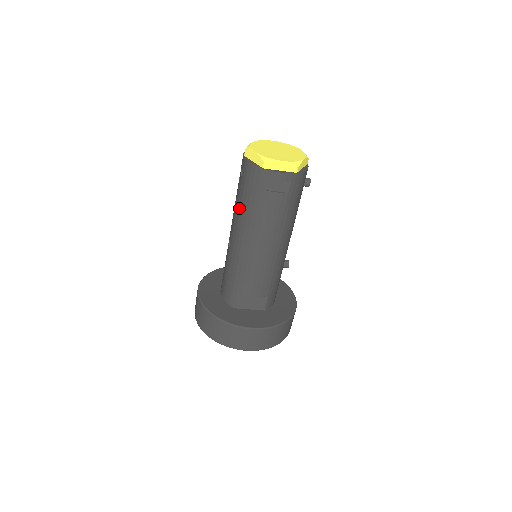
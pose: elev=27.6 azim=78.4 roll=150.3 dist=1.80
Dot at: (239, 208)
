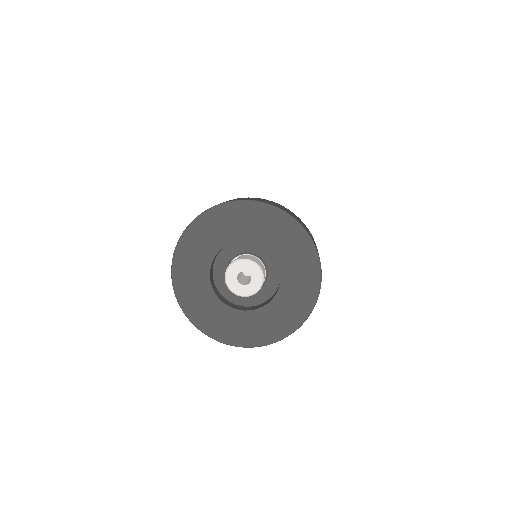
Dot at: occluded
